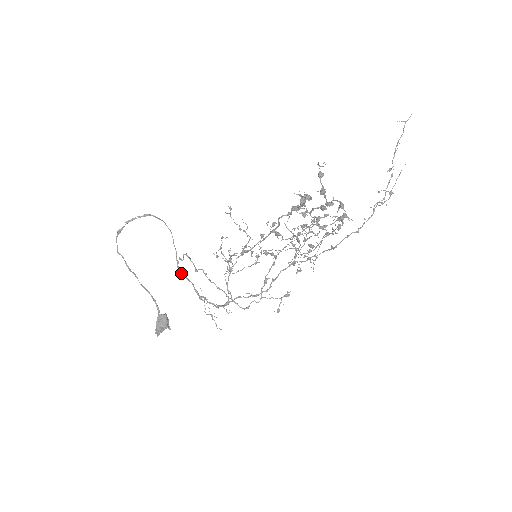
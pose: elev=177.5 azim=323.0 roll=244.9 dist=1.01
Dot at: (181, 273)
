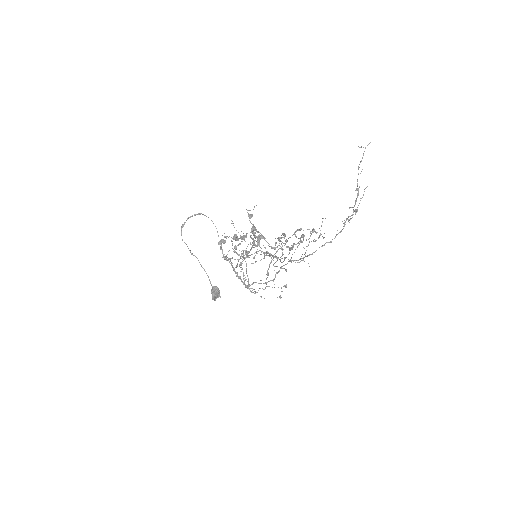
Dot at: occluded
